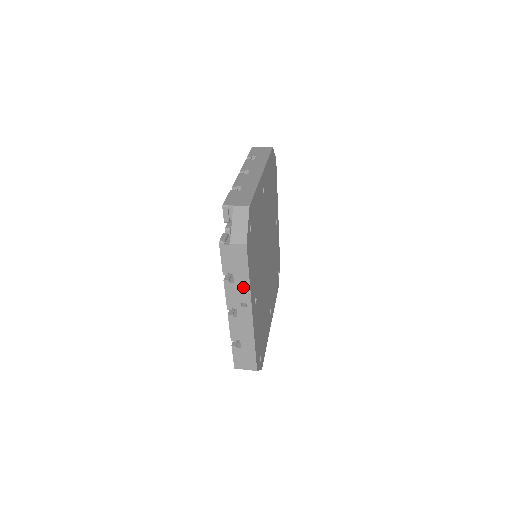
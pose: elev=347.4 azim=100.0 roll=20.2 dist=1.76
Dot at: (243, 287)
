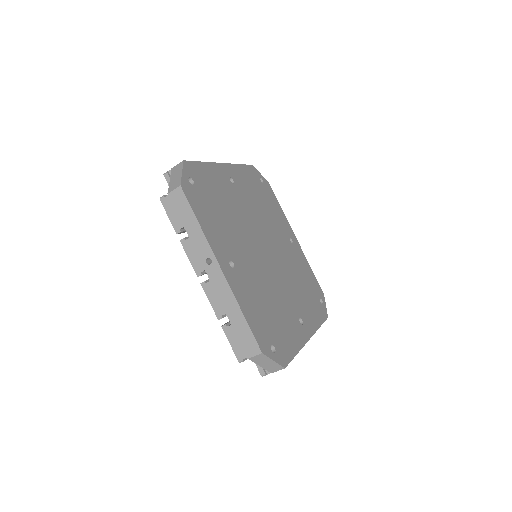
Dot at: (199, 238)
